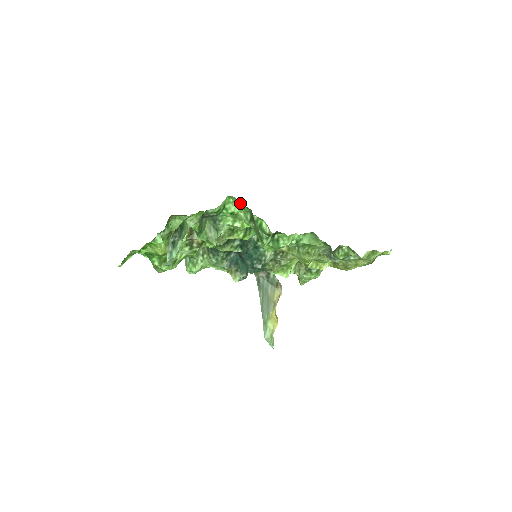
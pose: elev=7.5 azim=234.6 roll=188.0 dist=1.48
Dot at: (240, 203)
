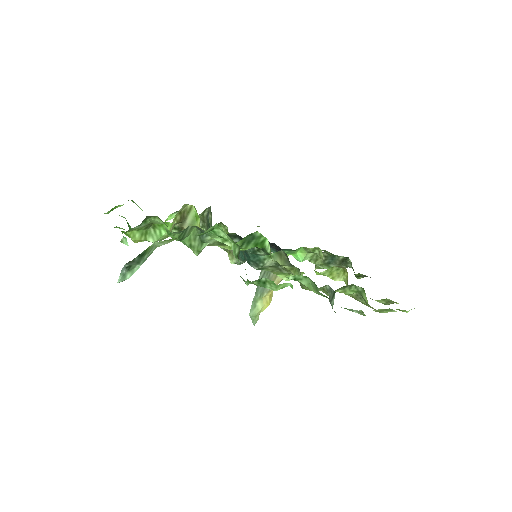
Dot at: occluded
